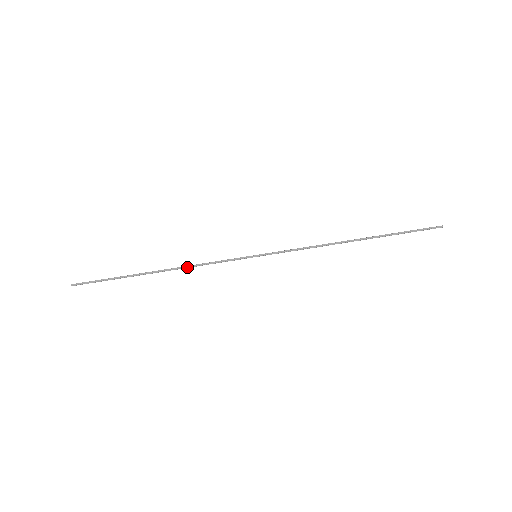
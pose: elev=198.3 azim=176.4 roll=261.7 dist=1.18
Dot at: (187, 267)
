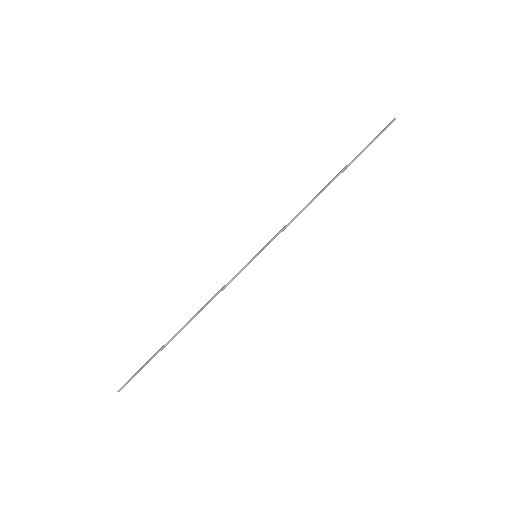
Dot at: (204, 306)
